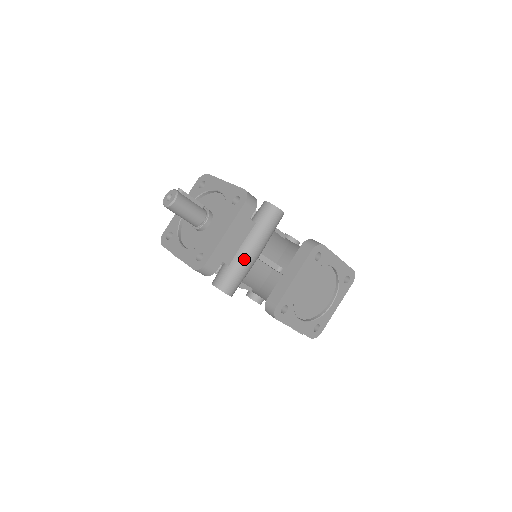
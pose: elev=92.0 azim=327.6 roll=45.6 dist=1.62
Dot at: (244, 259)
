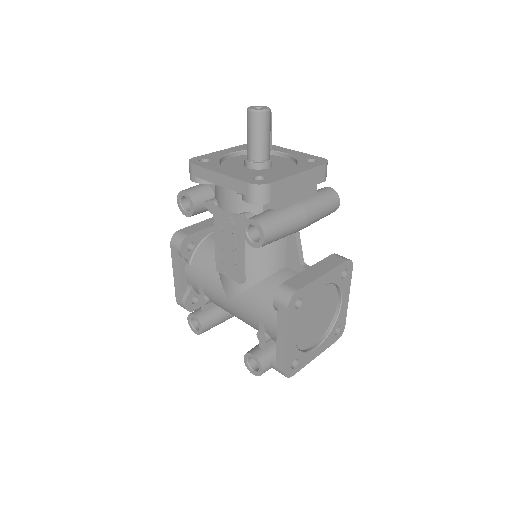
Dot at: (296, 215)
